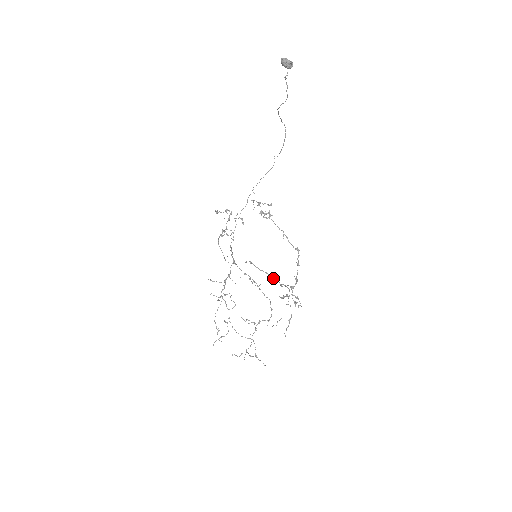
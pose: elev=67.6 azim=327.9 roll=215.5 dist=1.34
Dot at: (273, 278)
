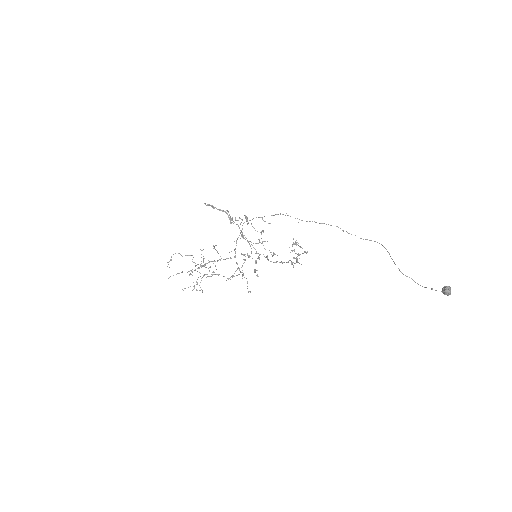
Dot at: occluded
